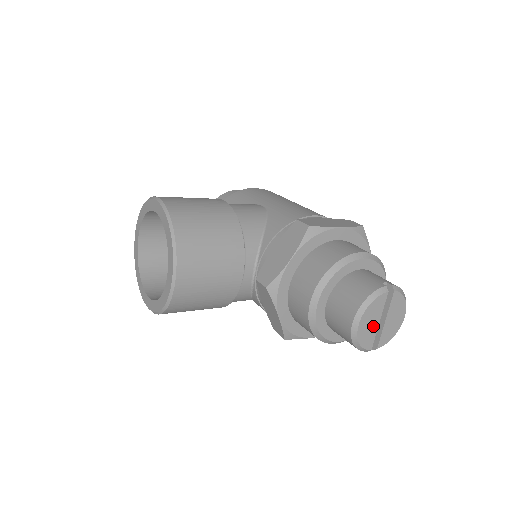
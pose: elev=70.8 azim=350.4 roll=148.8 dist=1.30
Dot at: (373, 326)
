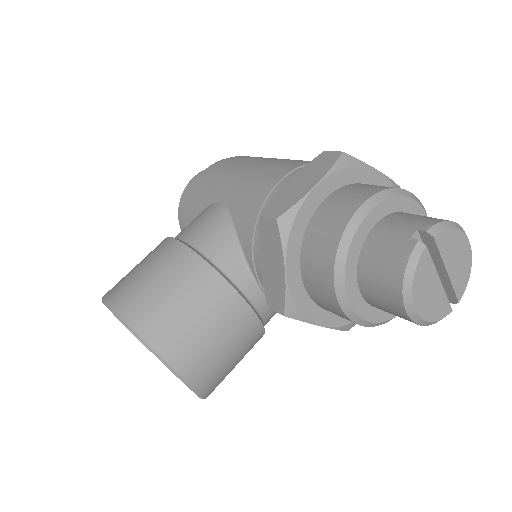
Dot at: (435, 292)
